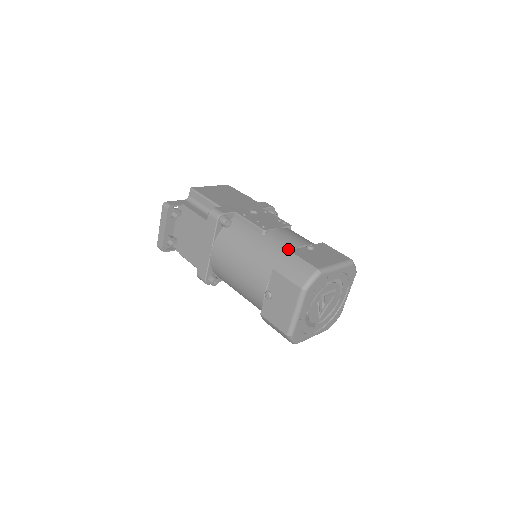
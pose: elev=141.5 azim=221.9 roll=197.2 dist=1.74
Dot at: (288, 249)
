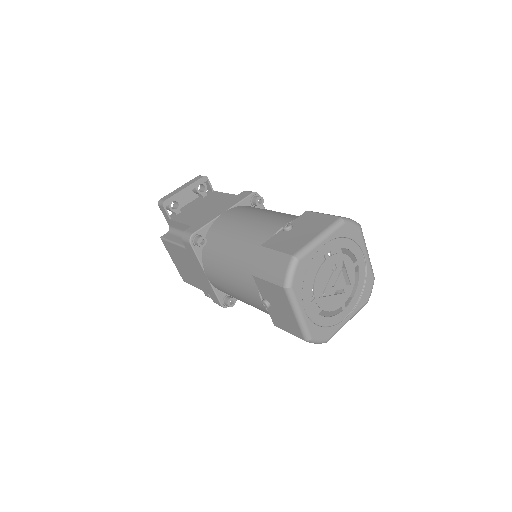
Dot at: occluded
